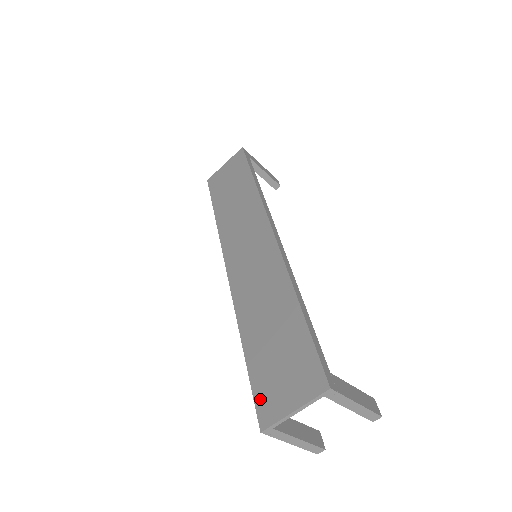
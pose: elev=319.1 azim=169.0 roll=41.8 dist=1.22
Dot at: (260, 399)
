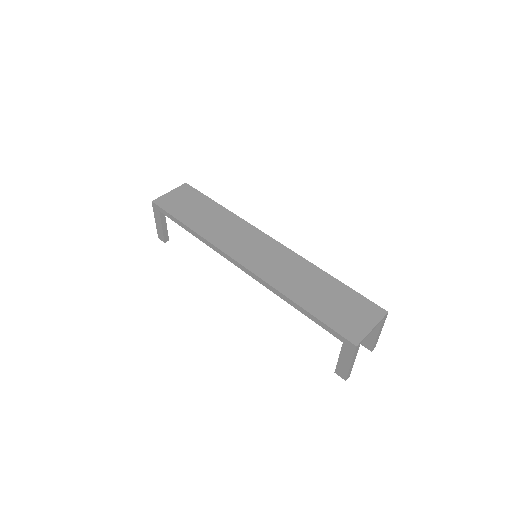
Dot at: (342, 330)
